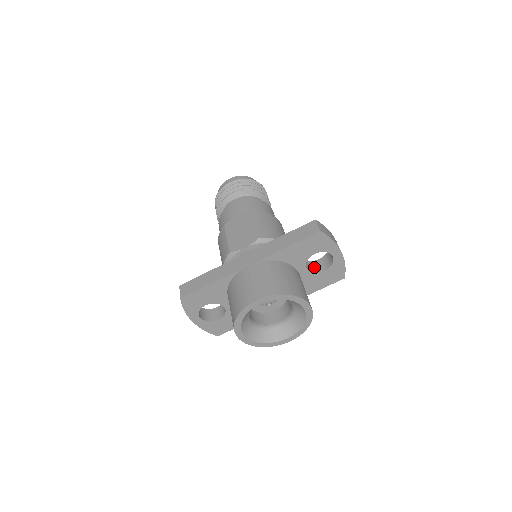
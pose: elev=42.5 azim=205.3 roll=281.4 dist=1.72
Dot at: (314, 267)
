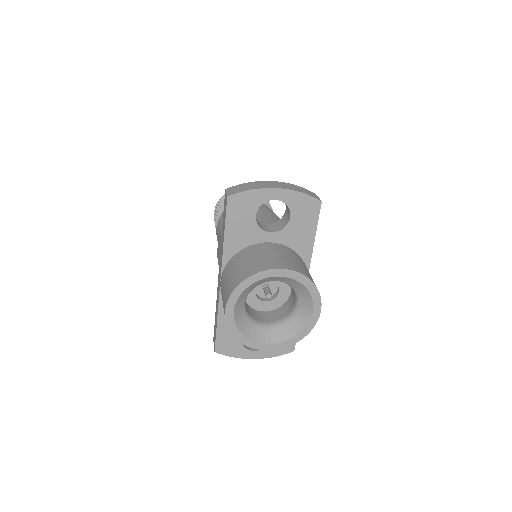
Dot at: (283, 222)
